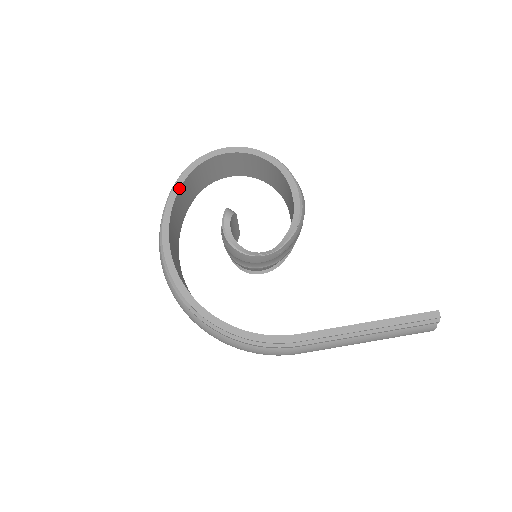
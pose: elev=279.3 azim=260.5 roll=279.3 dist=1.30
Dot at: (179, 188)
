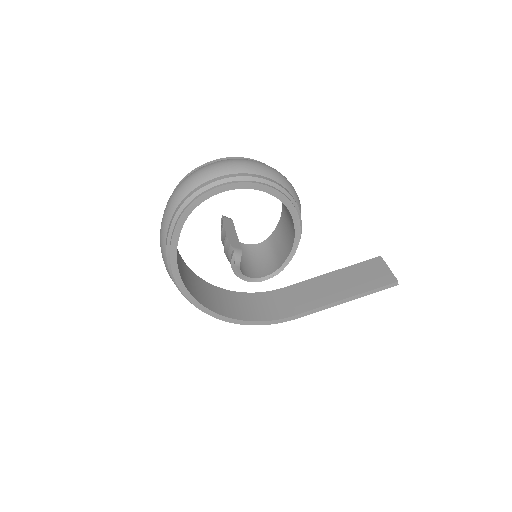
Dot at: (178, 236)
